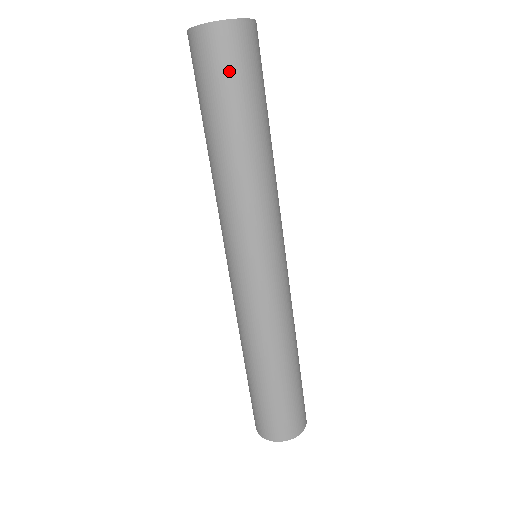
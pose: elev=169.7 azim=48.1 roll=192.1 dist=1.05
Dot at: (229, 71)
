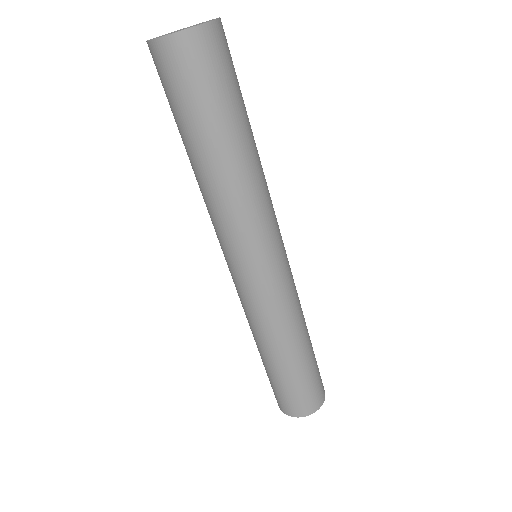
Dot at: (172, 91)
